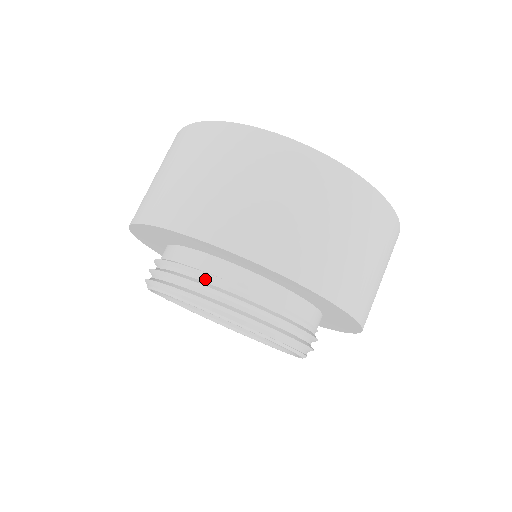
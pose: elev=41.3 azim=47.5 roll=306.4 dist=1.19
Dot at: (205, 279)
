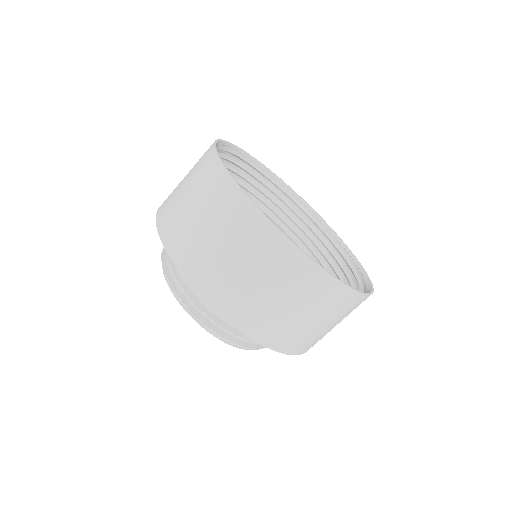
Dot at: occluded
